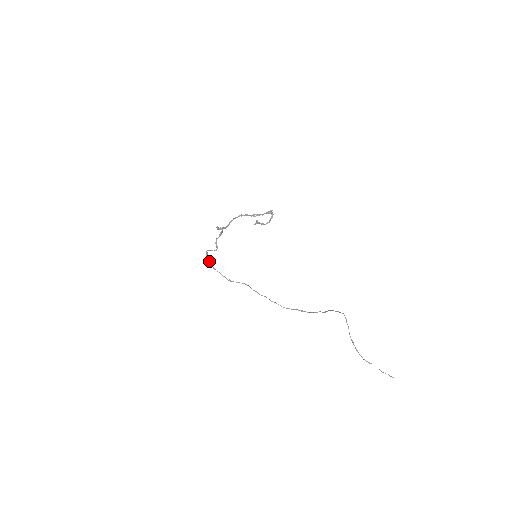
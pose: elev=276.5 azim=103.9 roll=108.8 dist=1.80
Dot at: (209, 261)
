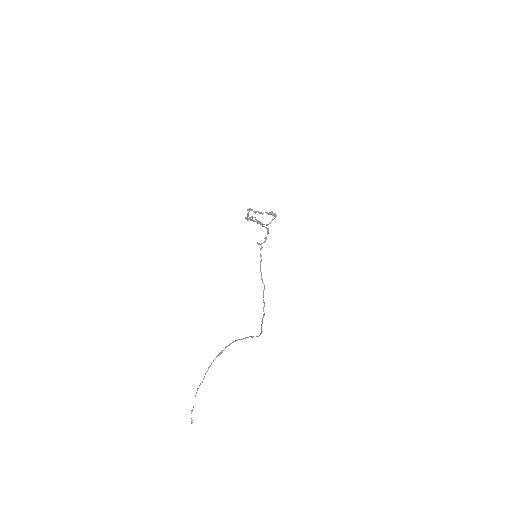
Dot at: occluded
